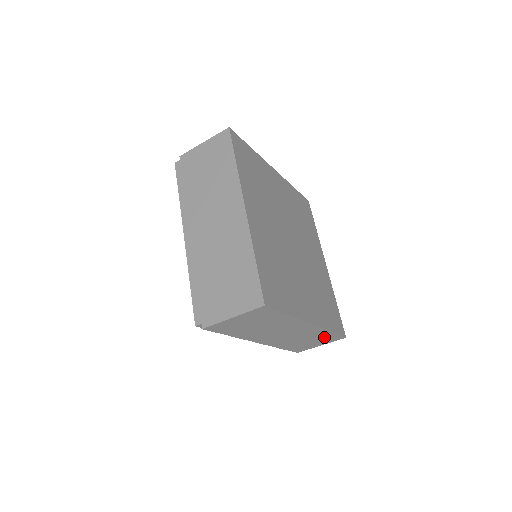
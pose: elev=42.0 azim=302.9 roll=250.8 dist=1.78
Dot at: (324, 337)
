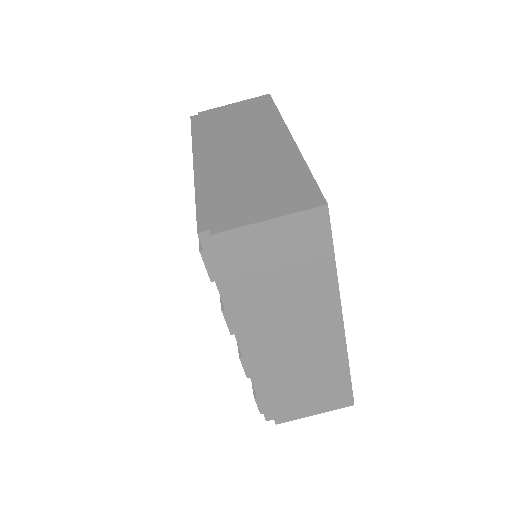
Dot at: (332, 385)
